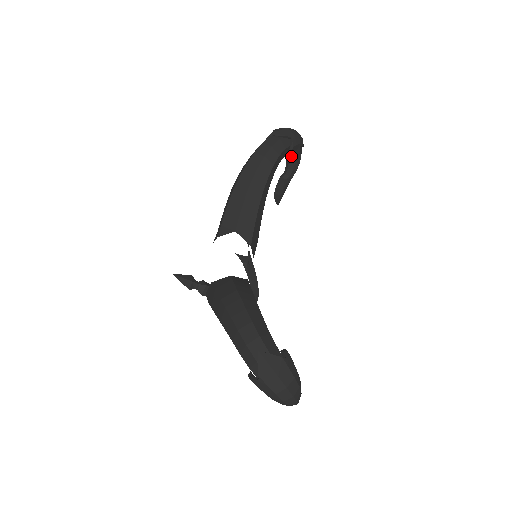
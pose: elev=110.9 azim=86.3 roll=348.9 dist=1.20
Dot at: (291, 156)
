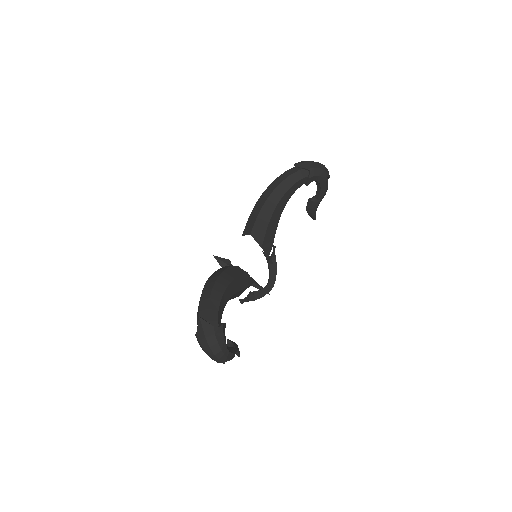
Dot at: (317, 183)
